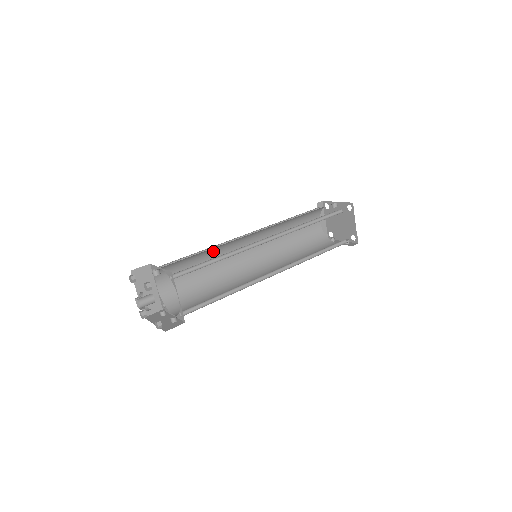
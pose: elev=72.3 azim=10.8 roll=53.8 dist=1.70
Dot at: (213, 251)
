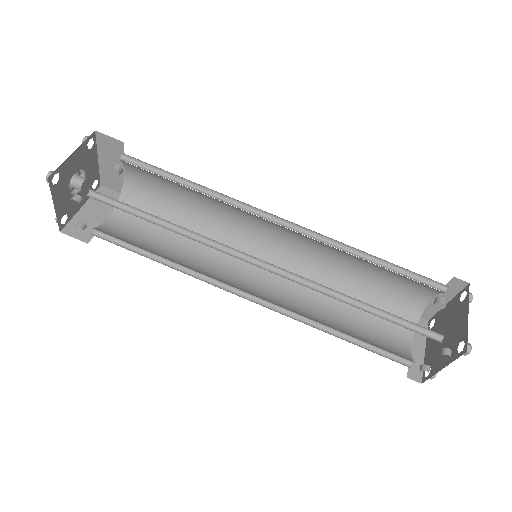
Dot at: (206, 233)
